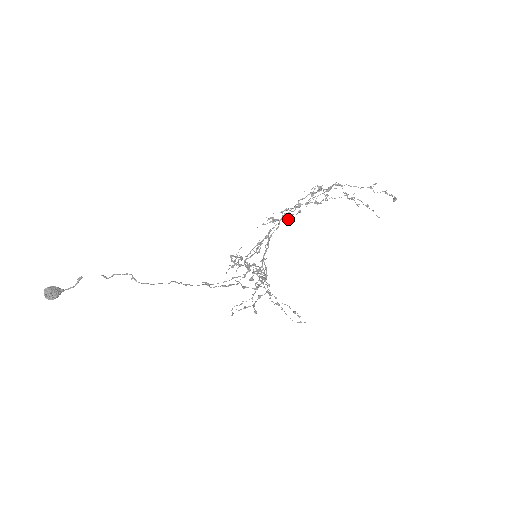
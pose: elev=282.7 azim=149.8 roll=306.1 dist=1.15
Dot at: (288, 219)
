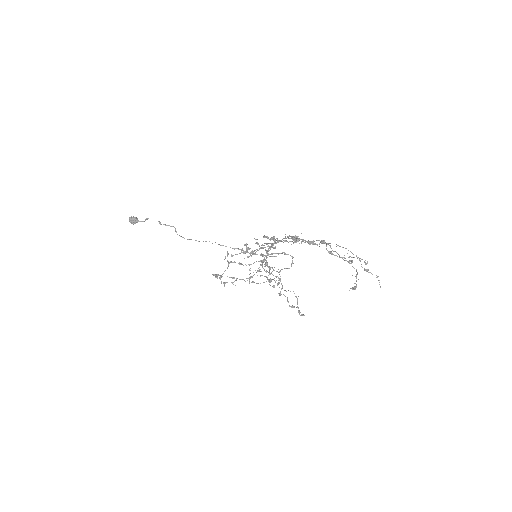
Dot at: occluded
